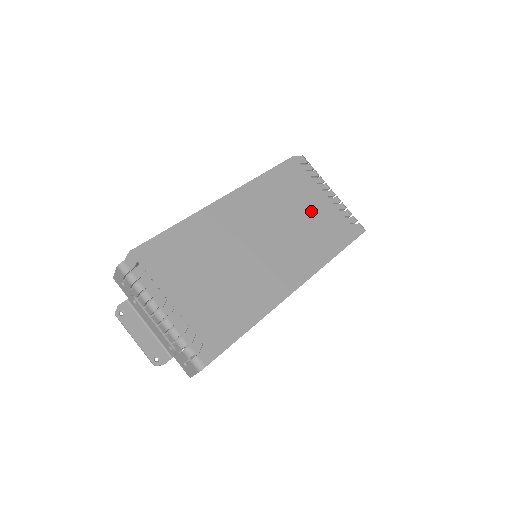
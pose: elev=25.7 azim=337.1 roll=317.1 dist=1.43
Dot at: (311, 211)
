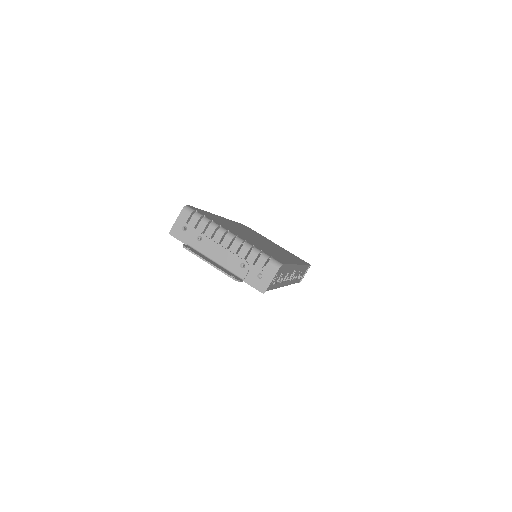
Dot at: occluded
